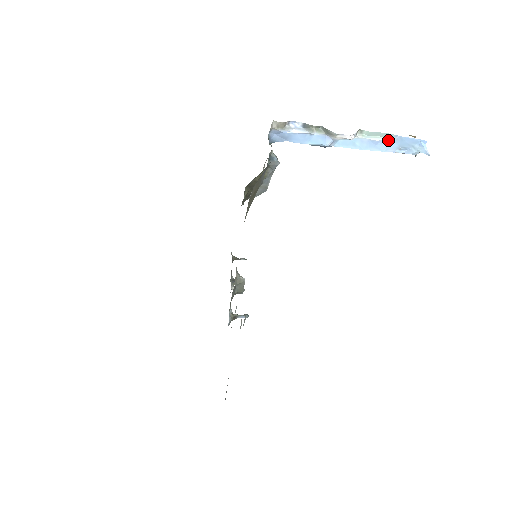
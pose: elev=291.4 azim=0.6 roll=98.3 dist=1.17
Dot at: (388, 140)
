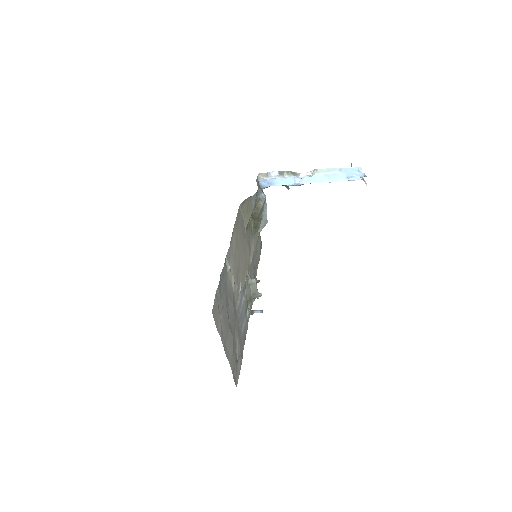
Dot at: (336, 173)
